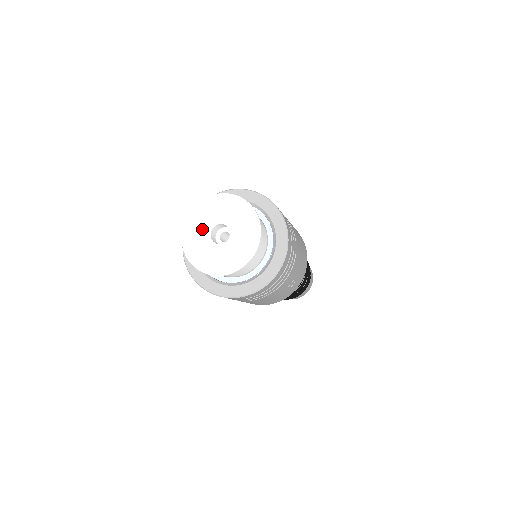
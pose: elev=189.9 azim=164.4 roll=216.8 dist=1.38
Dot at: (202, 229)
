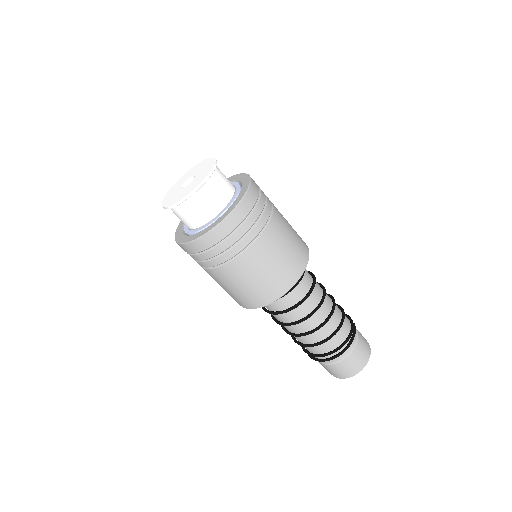
Dot at: (176, 190)
